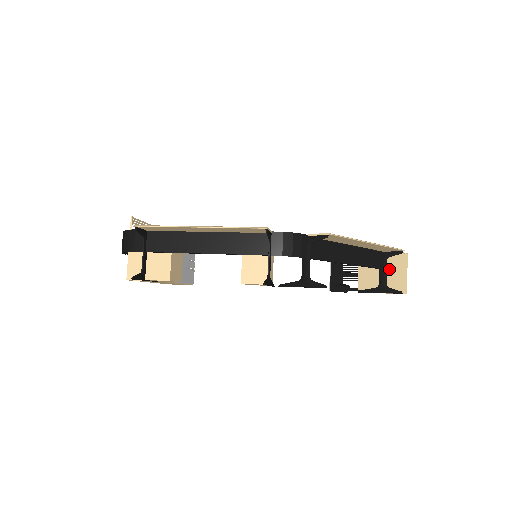
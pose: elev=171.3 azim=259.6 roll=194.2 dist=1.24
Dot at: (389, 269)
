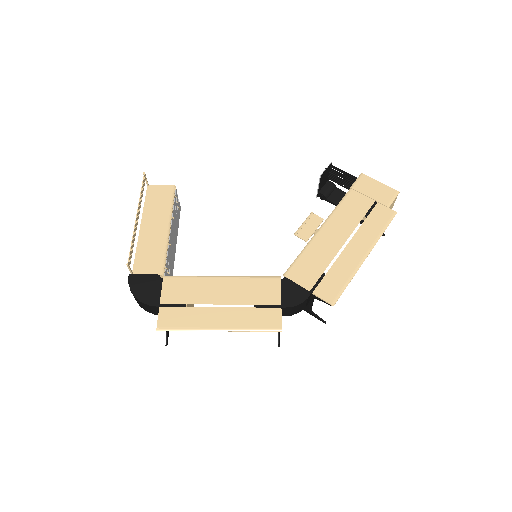
Dot at: occluded
